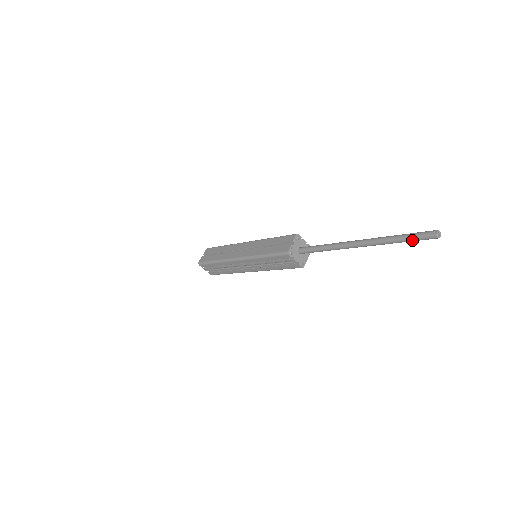
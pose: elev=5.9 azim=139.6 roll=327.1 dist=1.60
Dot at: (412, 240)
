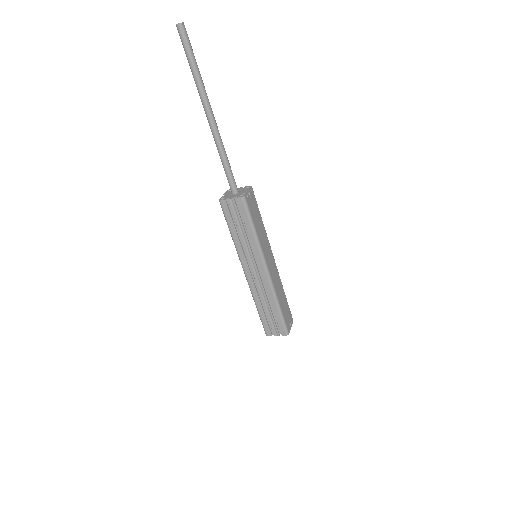
Dot at: (187, 53)
